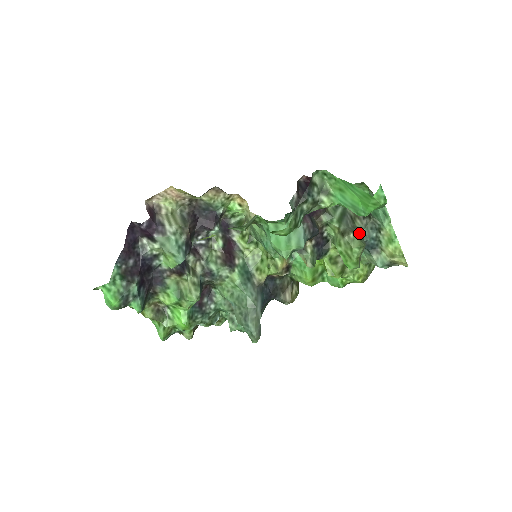
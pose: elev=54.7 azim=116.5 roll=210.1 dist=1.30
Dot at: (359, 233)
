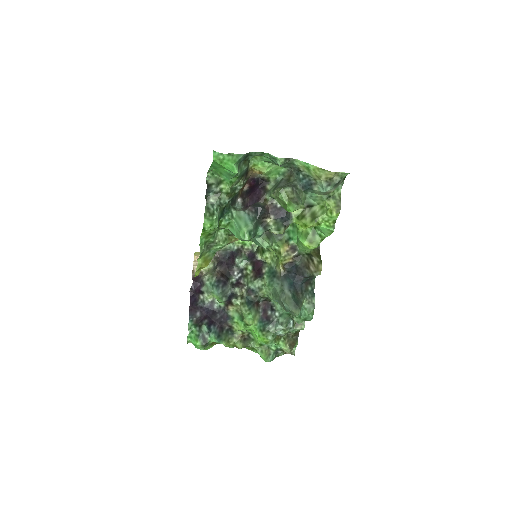
Dot at: occluded
